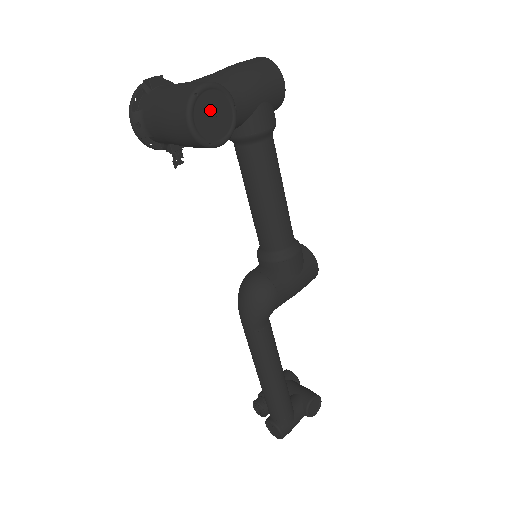
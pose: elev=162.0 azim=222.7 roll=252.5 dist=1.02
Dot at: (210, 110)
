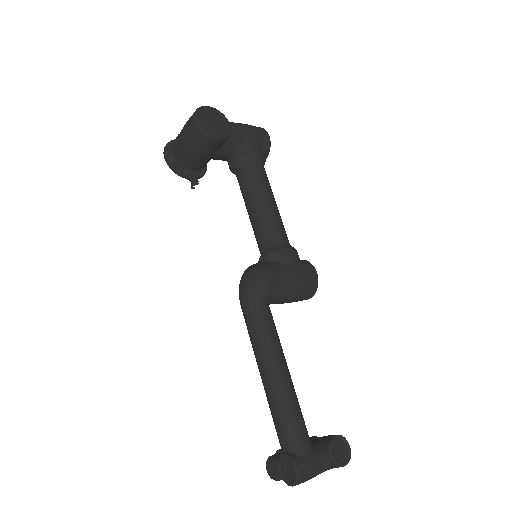
Dot at: (211, 119)
